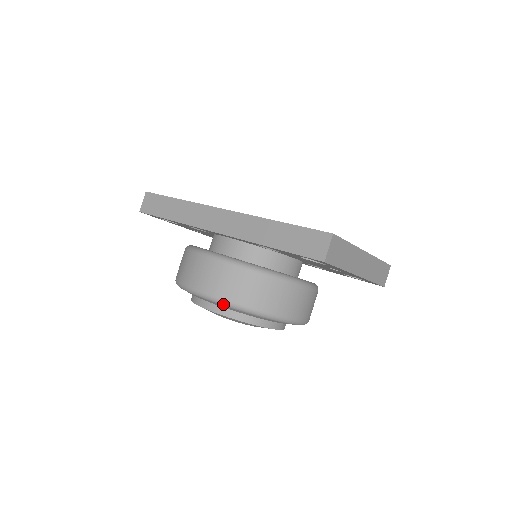
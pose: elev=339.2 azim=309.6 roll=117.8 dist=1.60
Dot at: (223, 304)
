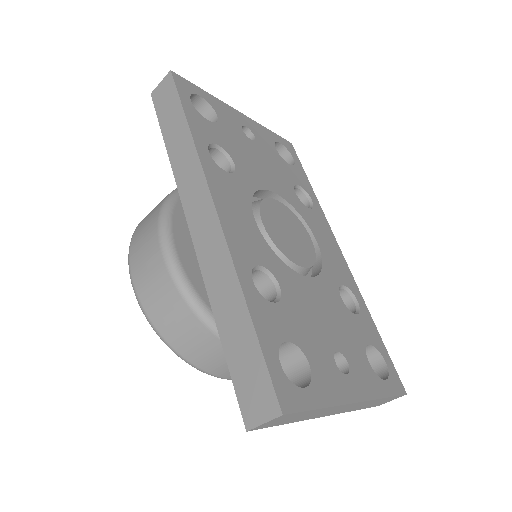
Dot at: (147, 319)
